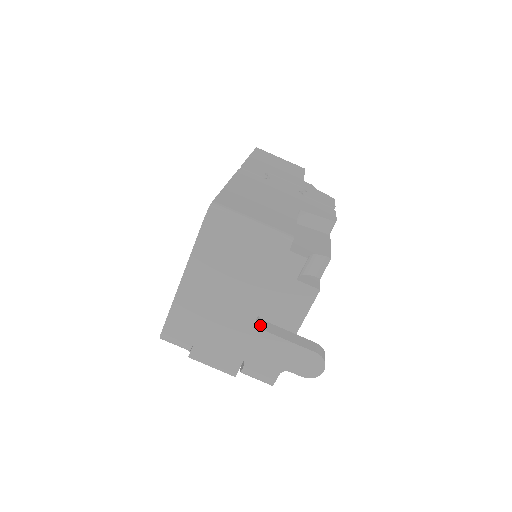
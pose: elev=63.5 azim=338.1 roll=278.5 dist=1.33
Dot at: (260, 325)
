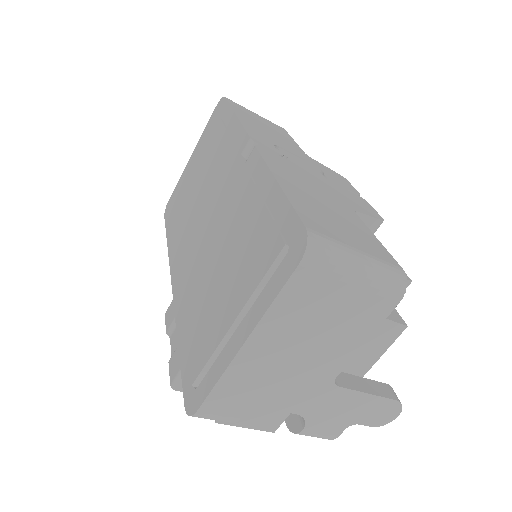
Dot at: (335, 380)
